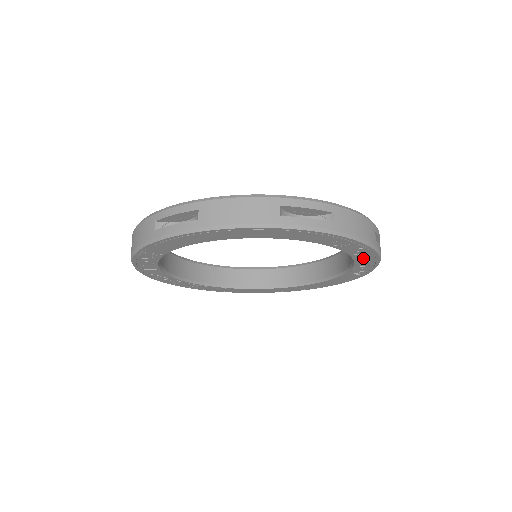
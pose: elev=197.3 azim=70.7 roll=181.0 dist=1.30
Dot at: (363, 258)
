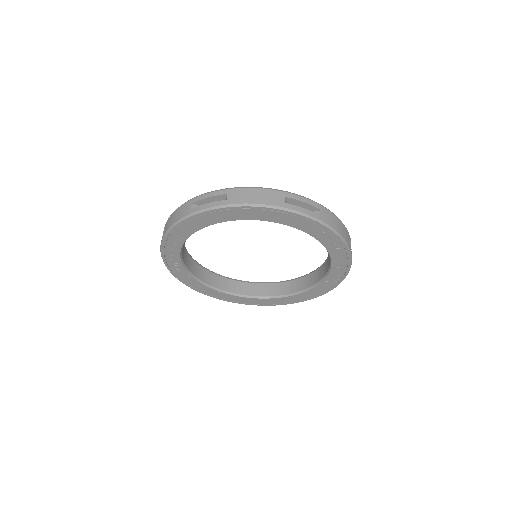
Dot at: (338, 259)
